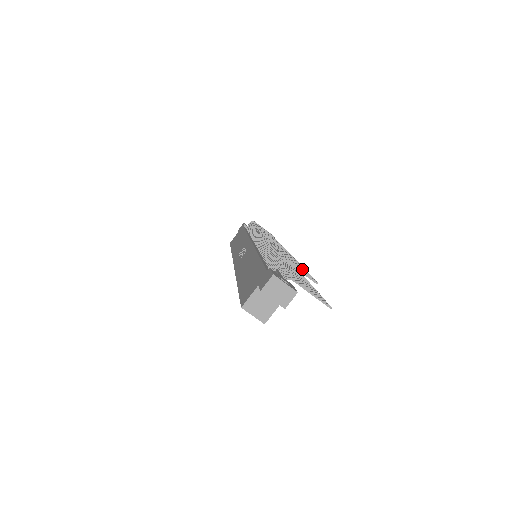
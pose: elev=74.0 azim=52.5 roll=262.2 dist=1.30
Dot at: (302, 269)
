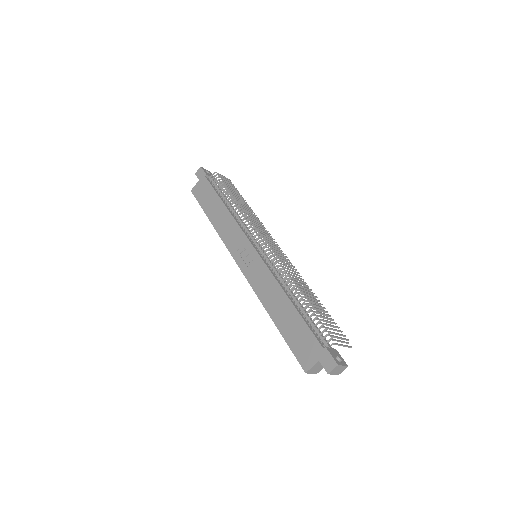
Dot at: (332, 323)
